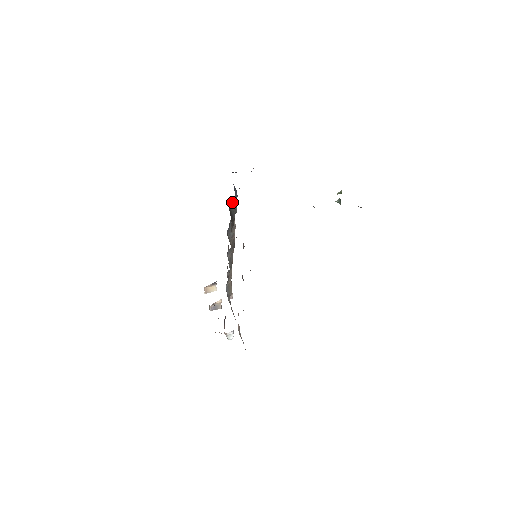
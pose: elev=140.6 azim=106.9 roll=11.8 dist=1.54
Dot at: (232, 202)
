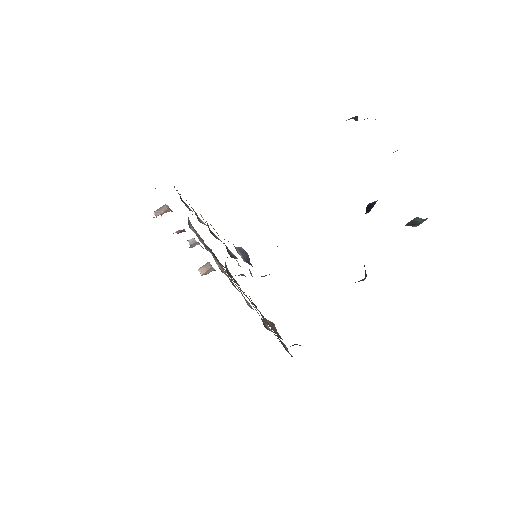
Dot at: occluded
